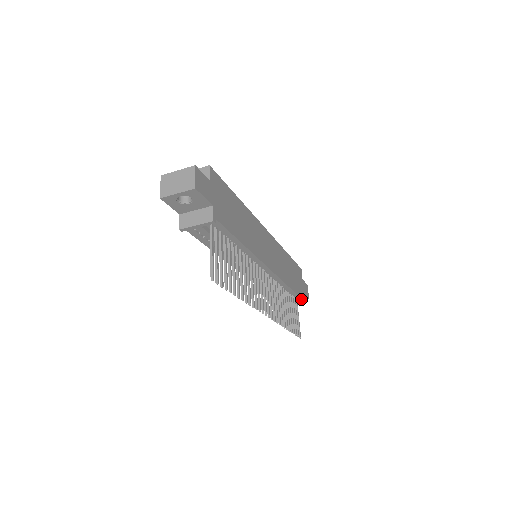
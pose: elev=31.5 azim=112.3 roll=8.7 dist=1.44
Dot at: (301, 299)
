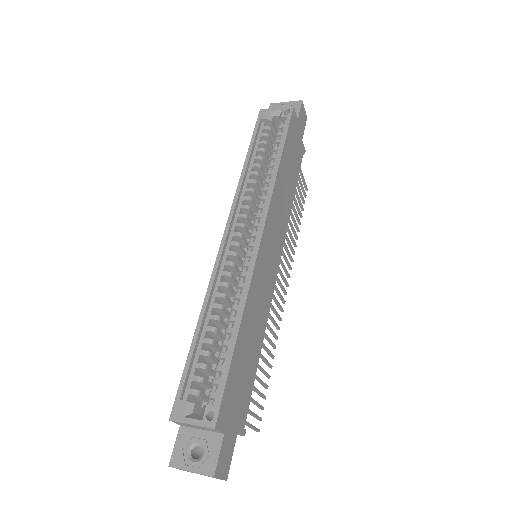
Dot at: (302, 154)
